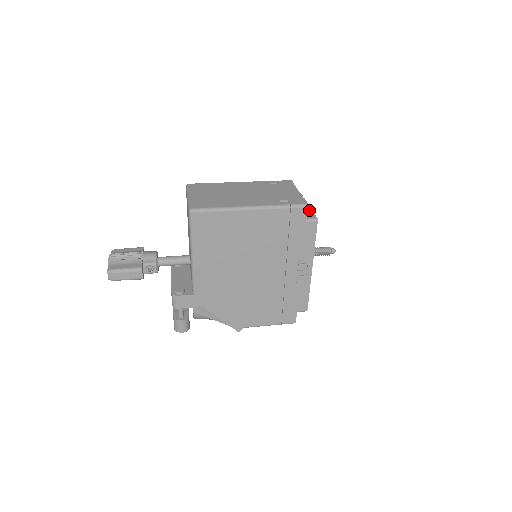
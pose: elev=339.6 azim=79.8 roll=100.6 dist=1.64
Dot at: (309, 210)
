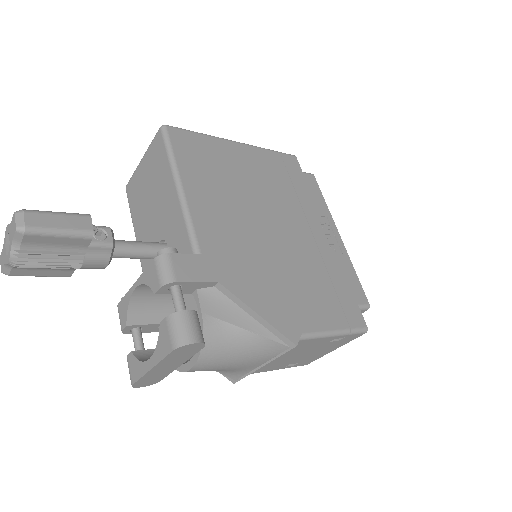
Dot at: occluded
